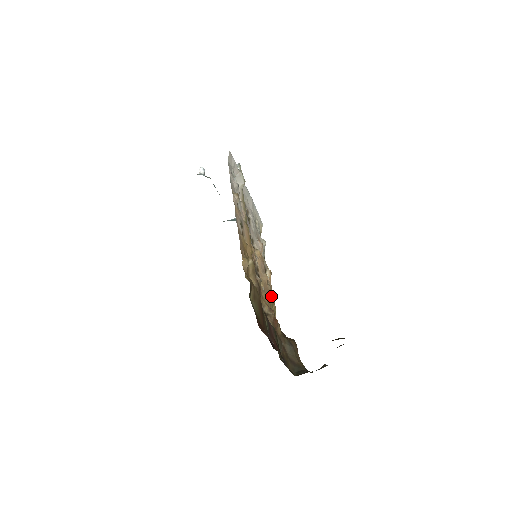
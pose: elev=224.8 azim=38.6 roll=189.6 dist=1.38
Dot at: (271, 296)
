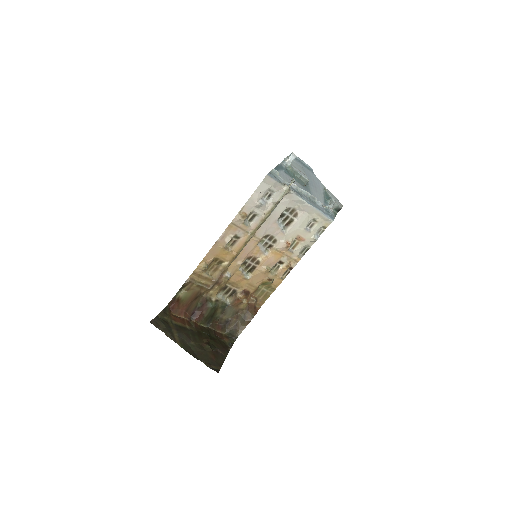
Dot at: (265, 282)
